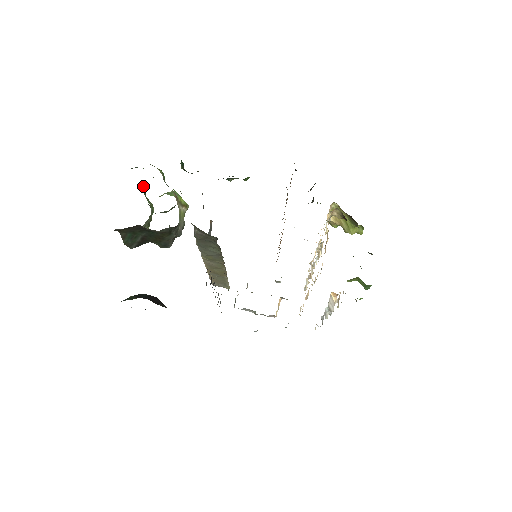
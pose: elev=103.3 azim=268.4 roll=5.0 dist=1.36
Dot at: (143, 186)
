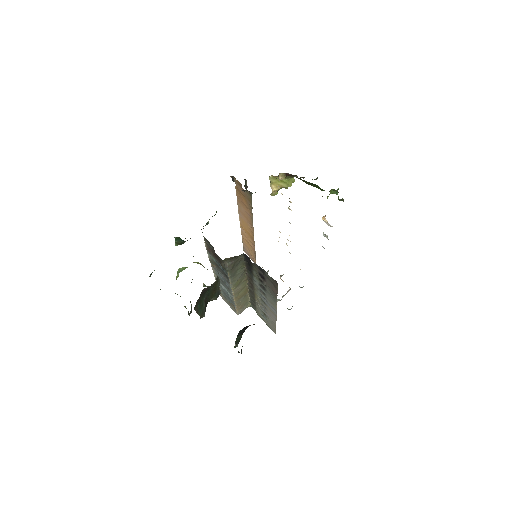
Dot at: occluded
